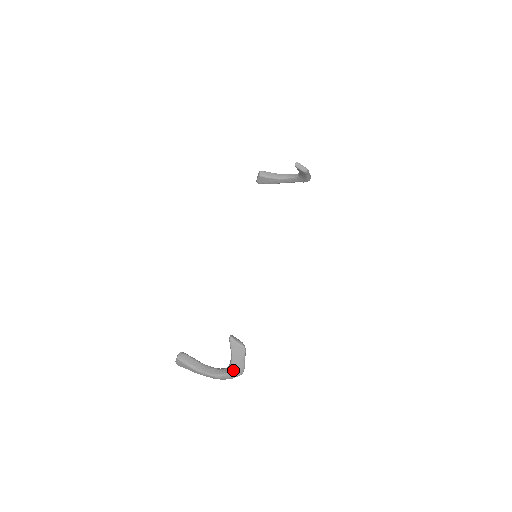
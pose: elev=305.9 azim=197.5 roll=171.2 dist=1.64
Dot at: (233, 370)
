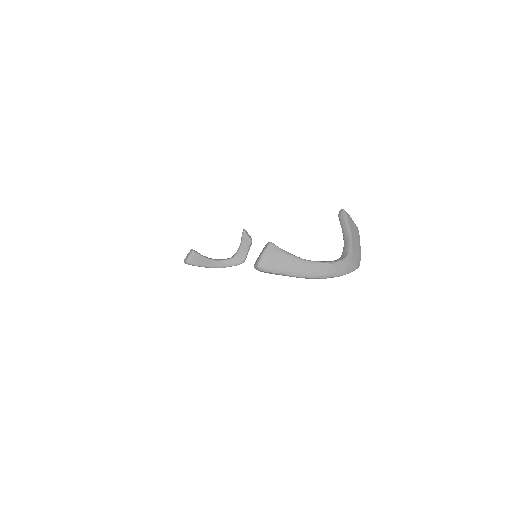
Dot at: (353, 252)
